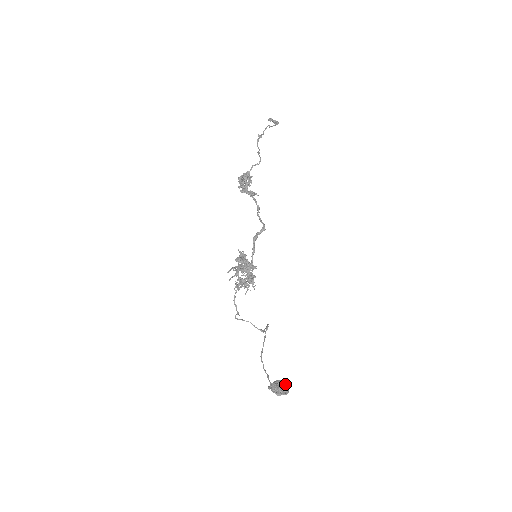
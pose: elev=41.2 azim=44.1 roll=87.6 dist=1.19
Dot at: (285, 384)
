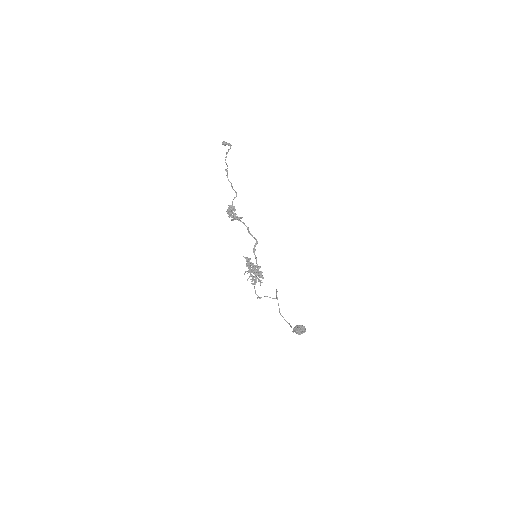
Dot at: (302, 326)
